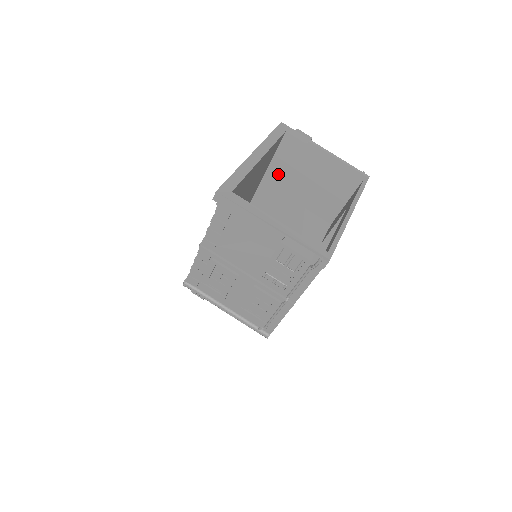
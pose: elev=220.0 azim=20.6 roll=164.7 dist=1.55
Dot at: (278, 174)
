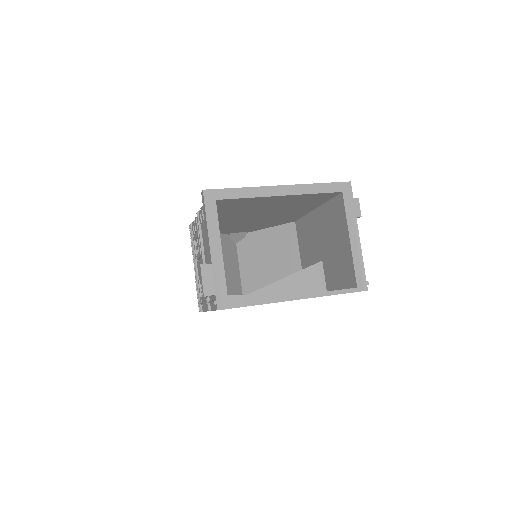
Dot at: (324, 217)
